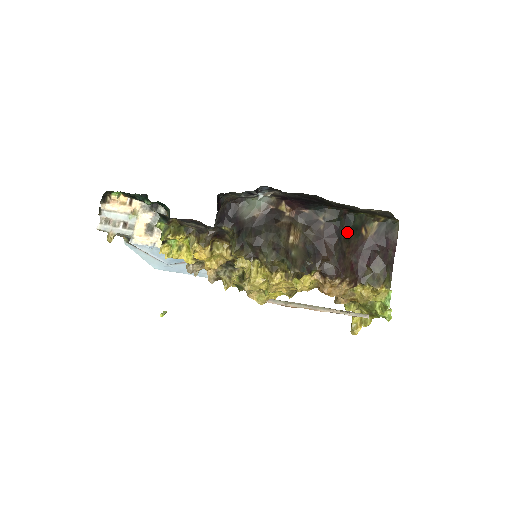
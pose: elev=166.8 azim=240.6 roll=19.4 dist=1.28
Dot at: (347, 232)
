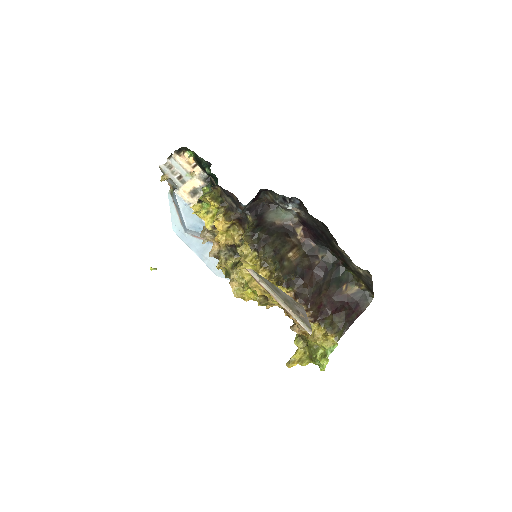
Dot at: (332, 278)
